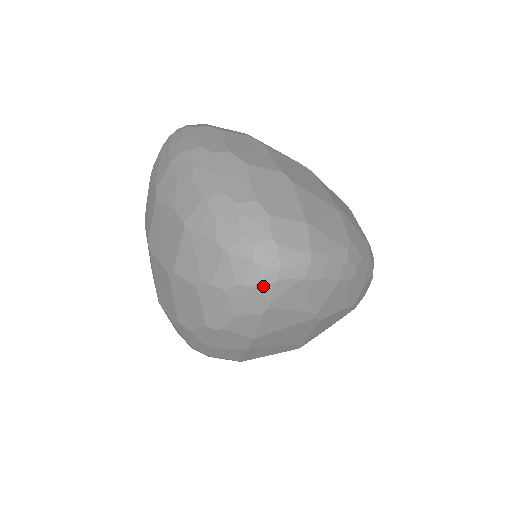
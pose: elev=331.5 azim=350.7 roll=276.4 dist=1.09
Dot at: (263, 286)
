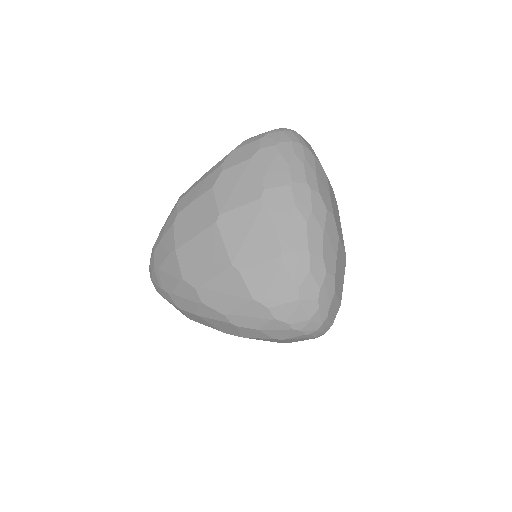
Dot at: (299, 332)
